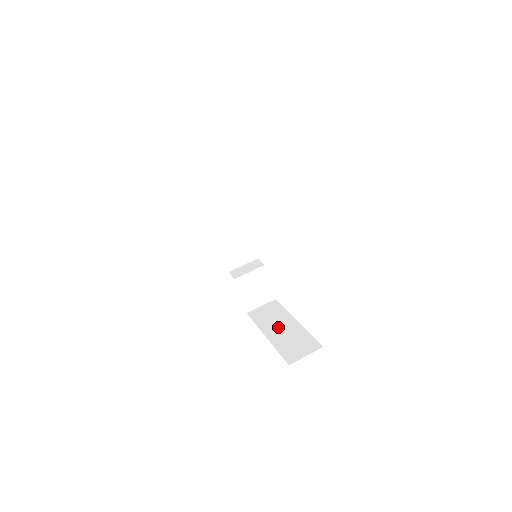
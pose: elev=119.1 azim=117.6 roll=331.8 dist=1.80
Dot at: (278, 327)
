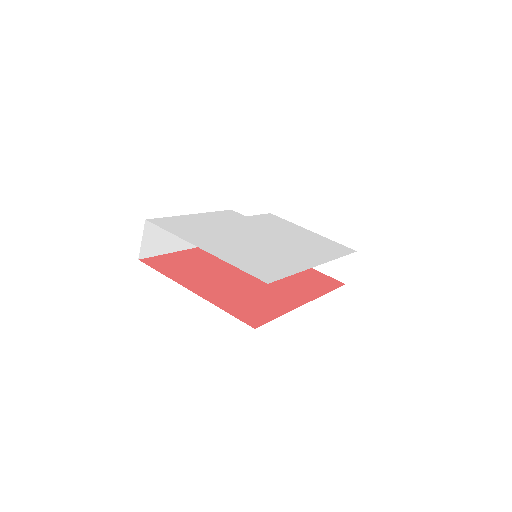
Dot at: occluded
